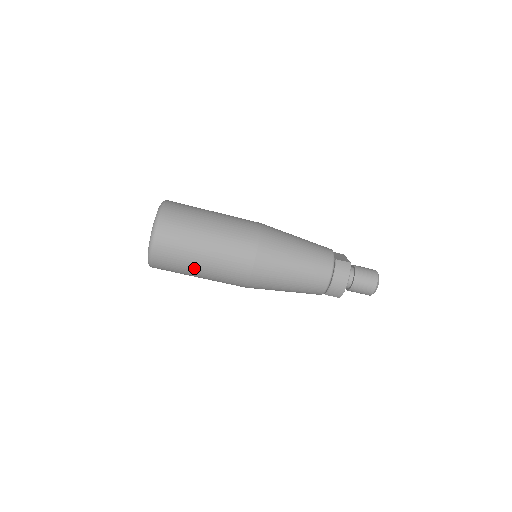
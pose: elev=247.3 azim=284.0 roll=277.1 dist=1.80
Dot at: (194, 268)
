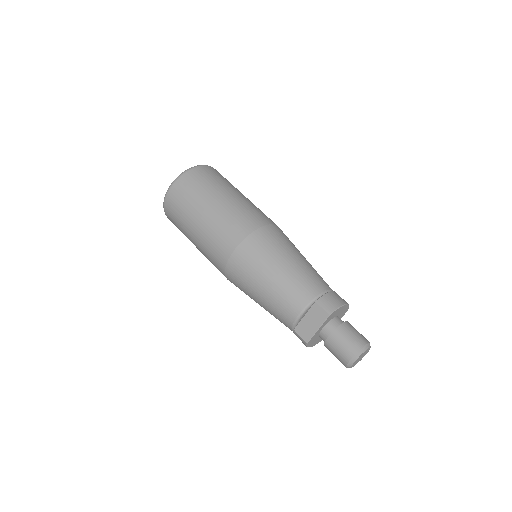
Dot at: (221, 192)
